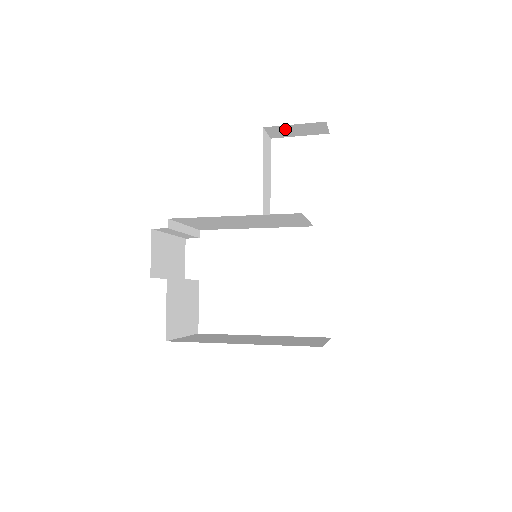
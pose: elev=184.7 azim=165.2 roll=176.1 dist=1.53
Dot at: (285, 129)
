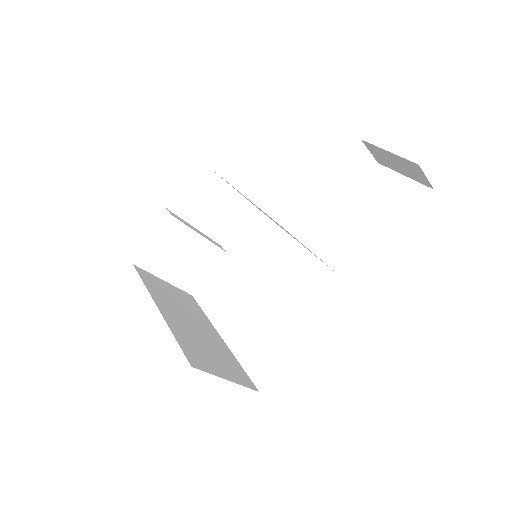
Dot at: (384, 154)
